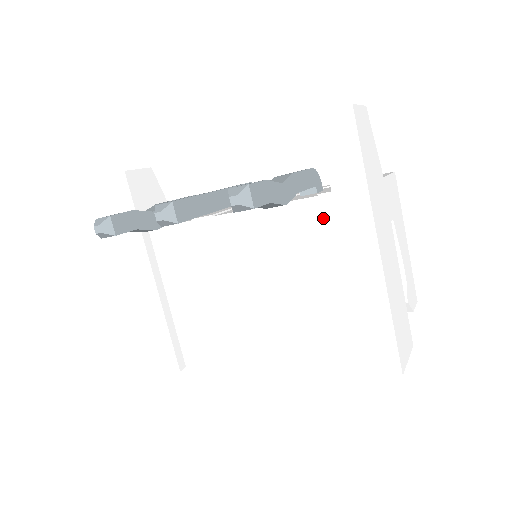
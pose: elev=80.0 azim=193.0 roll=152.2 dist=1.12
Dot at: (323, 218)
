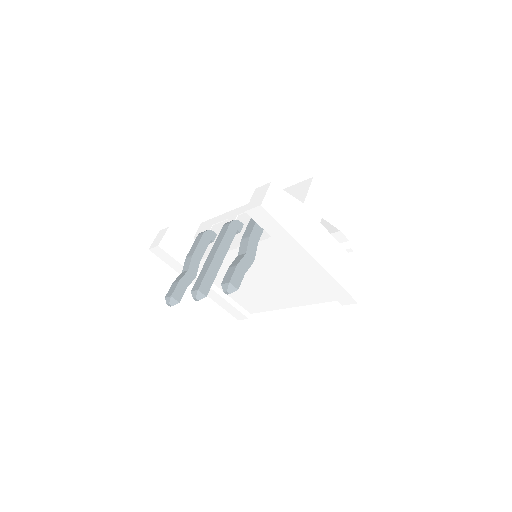
Dot at: (279, 246)
